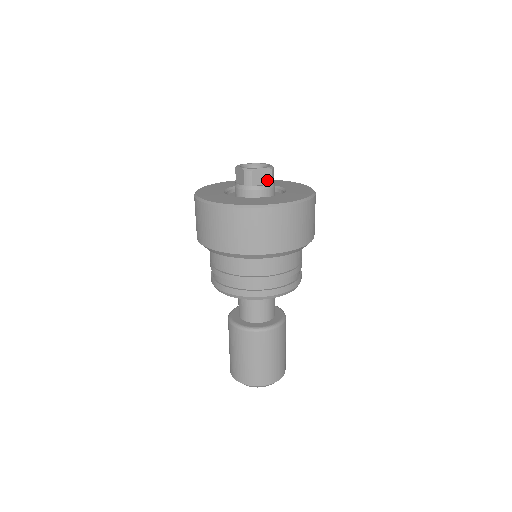
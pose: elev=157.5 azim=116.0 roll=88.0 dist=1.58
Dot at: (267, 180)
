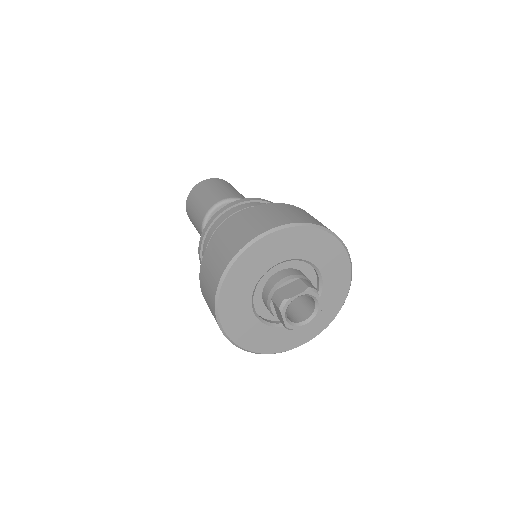
Dot at: occluded
